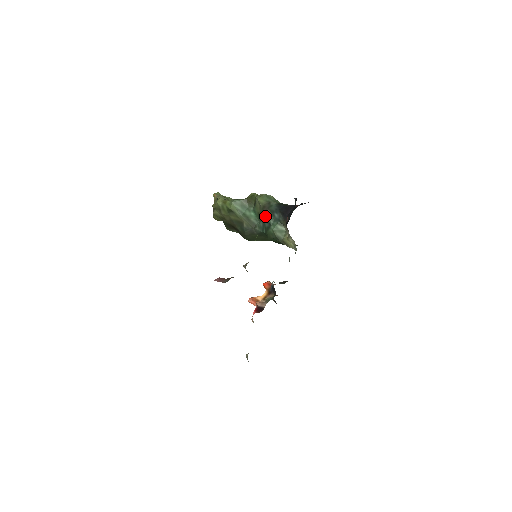
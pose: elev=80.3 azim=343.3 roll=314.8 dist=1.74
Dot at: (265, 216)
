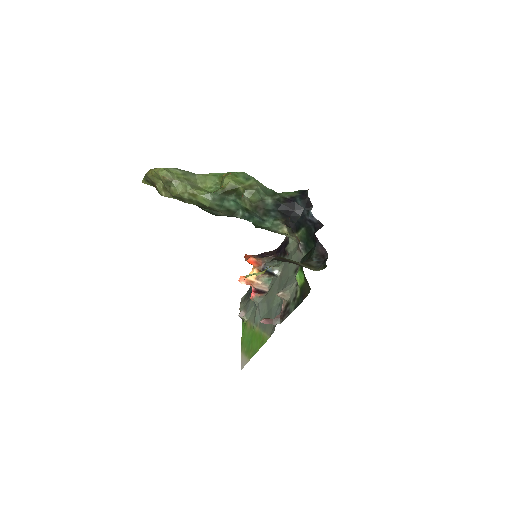
Dot at: (259, 215)
